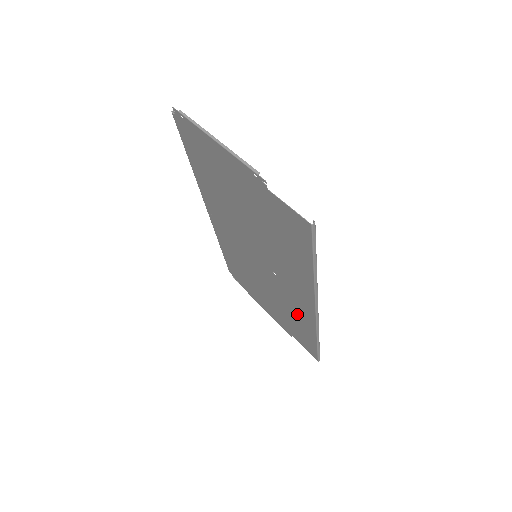
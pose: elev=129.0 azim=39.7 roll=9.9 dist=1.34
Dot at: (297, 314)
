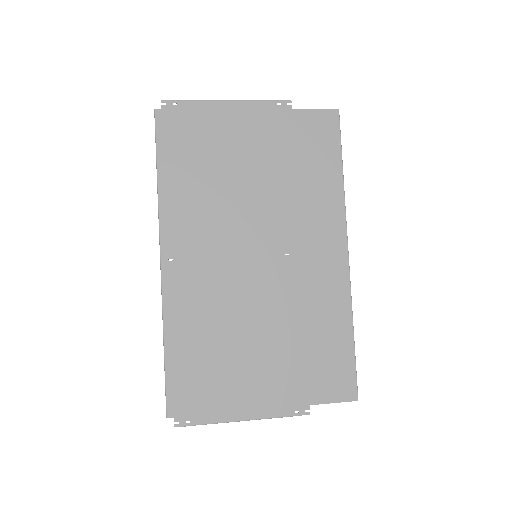
Dot at: (321, 306)
